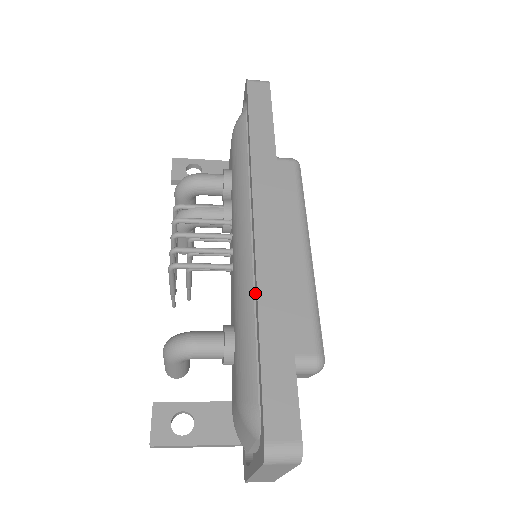
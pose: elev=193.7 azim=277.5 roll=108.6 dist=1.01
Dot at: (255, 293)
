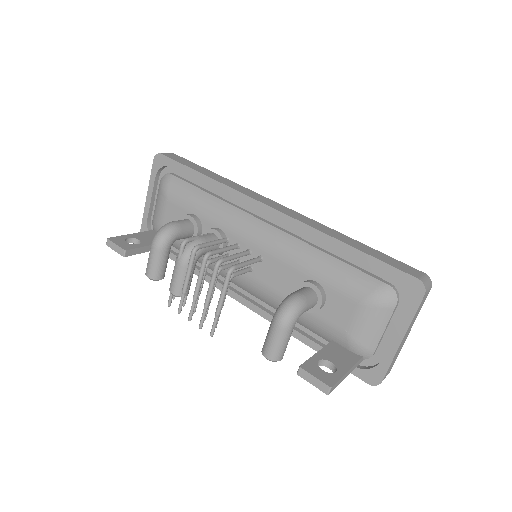
Dot at: (318, 238)
